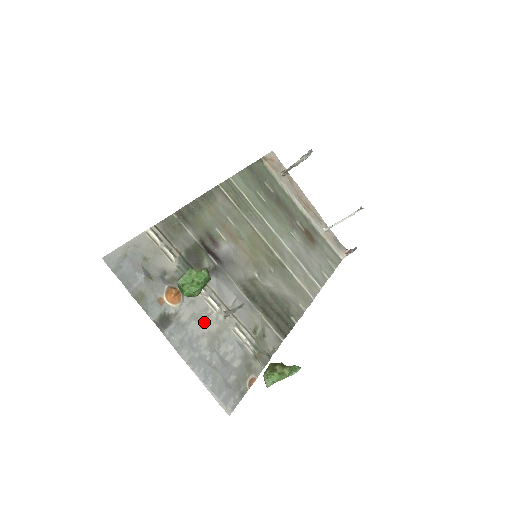
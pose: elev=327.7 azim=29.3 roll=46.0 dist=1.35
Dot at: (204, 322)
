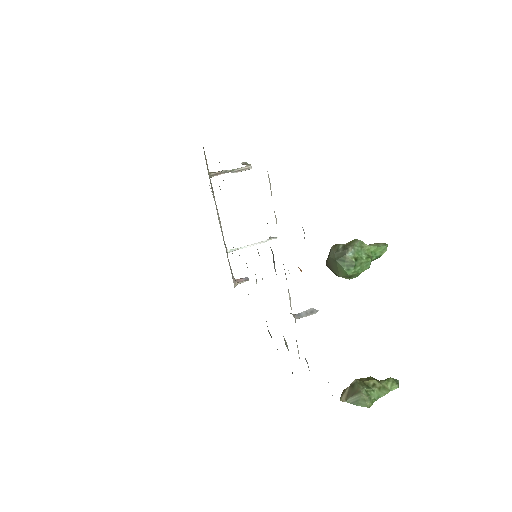
Dot at: occluded
